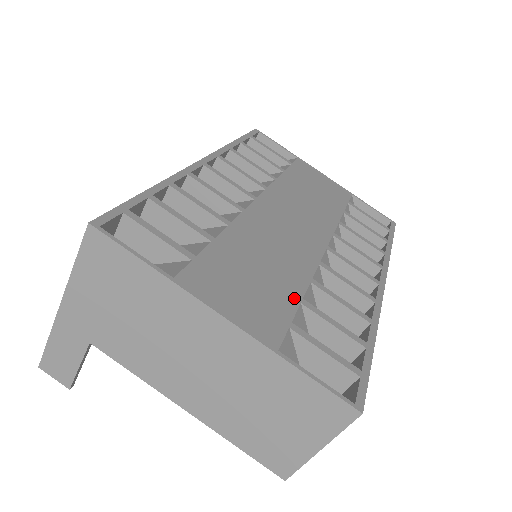
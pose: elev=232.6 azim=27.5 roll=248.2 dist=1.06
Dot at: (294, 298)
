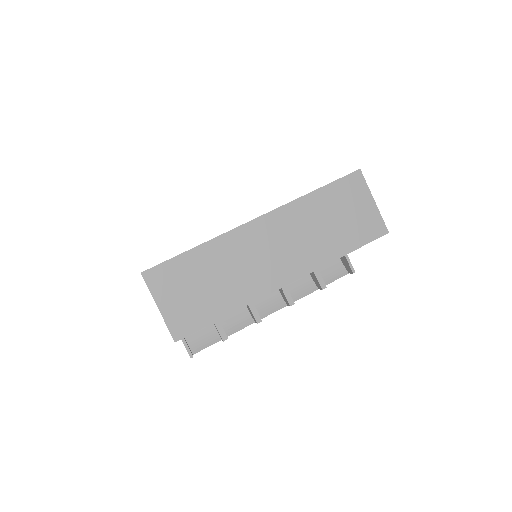
Dot at: occluded
